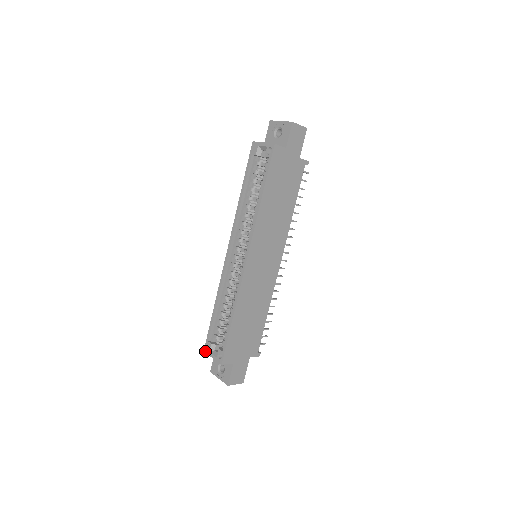
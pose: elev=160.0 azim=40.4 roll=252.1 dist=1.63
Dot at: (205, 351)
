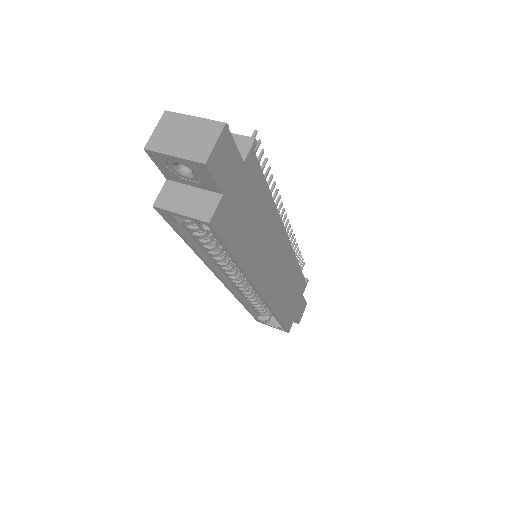
Dot at: occluded
